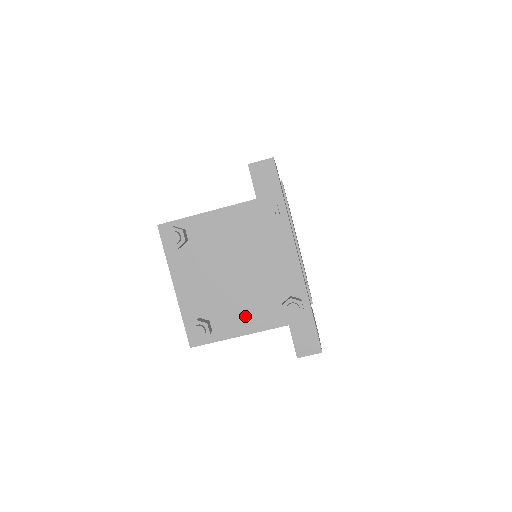
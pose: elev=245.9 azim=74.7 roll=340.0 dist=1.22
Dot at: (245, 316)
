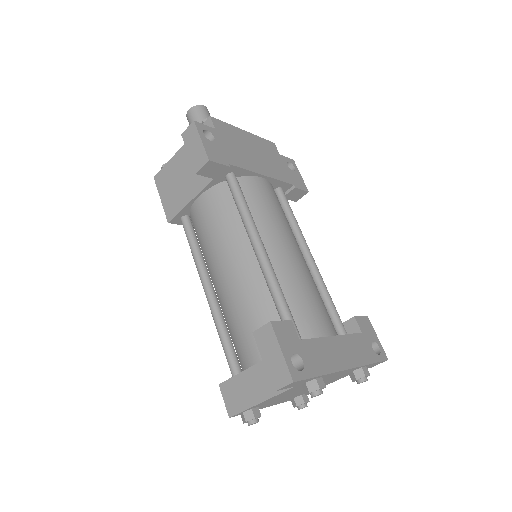
Dot at: (325, 384)
